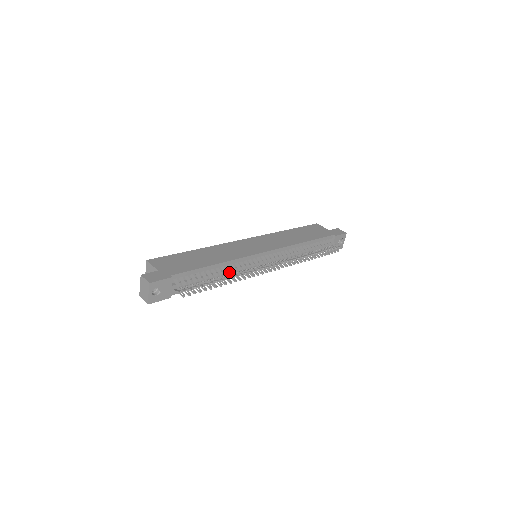
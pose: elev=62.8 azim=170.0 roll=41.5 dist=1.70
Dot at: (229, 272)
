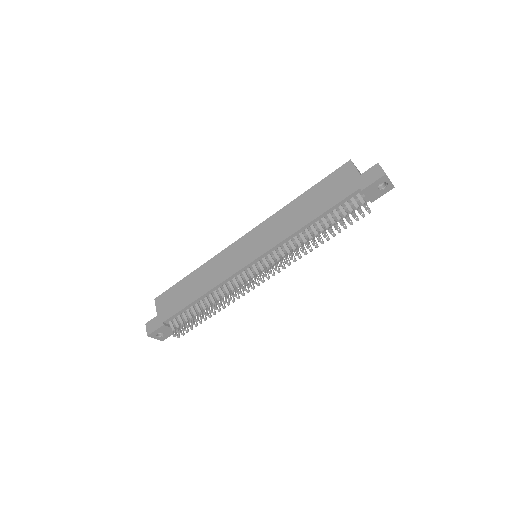
Dot at: (217, 298)
